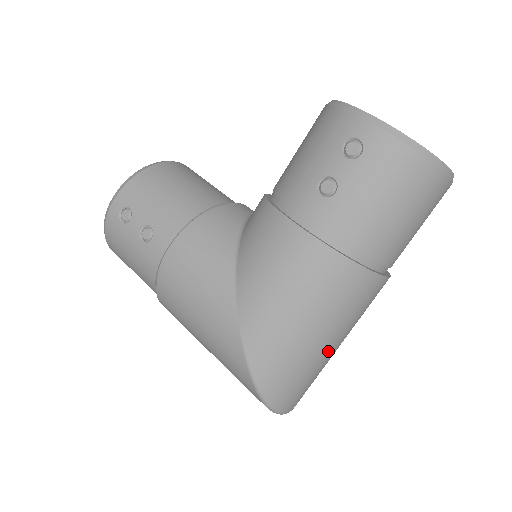
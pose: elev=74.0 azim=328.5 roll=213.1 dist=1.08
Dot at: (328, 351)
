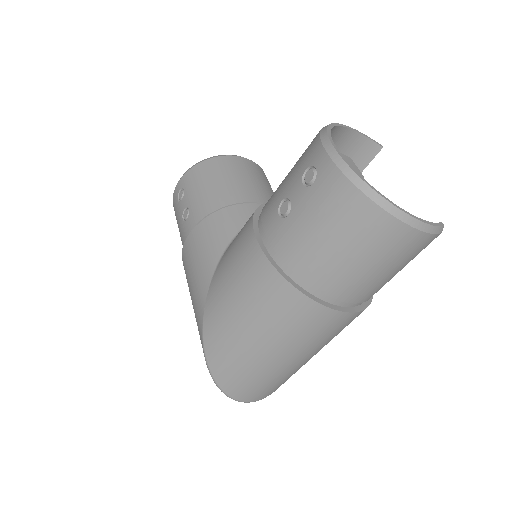
Dot at: (276, 361)
